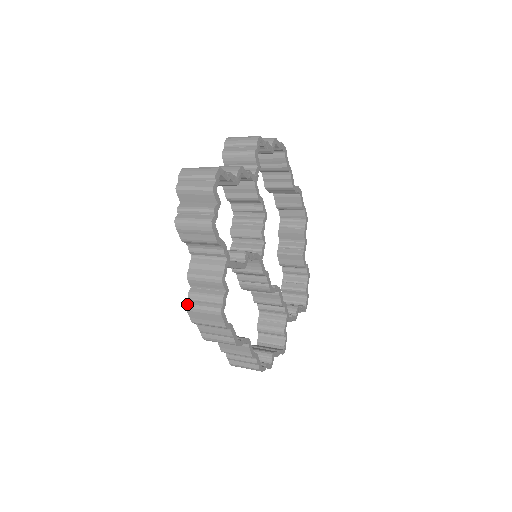
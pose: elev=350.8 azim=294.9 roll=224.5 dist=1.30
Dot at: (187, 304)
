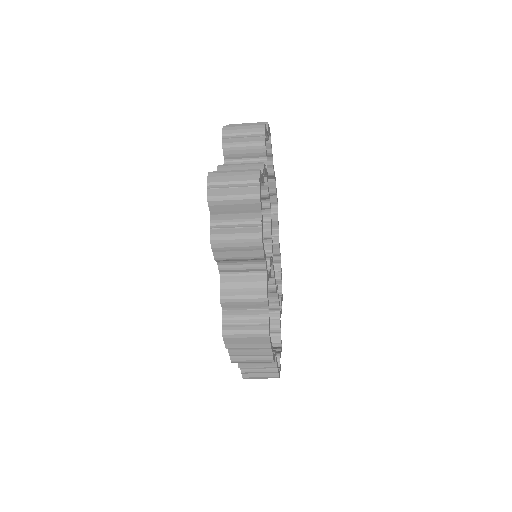
Dot at: (224, 331)
